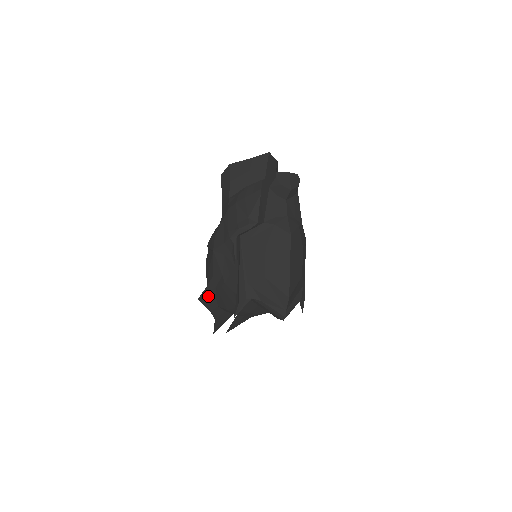
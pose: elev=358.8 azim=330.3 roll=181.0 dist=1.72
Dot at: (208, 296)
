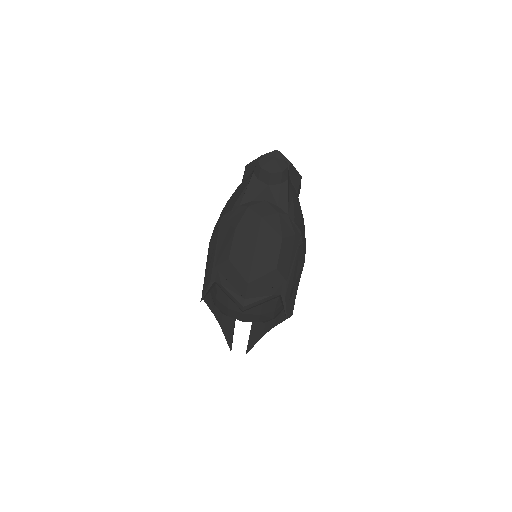
Dot at: occluded
